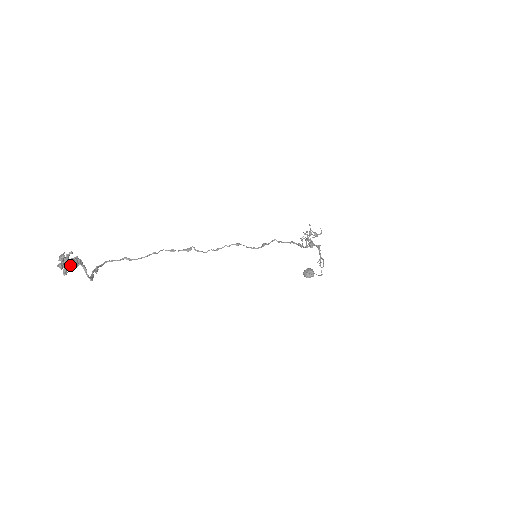
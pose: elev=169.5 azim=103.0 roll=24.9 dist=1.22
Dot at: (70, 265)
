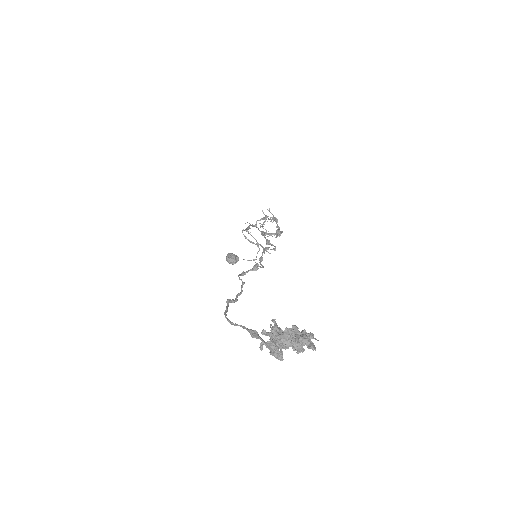
Dot at: (313, 344)
